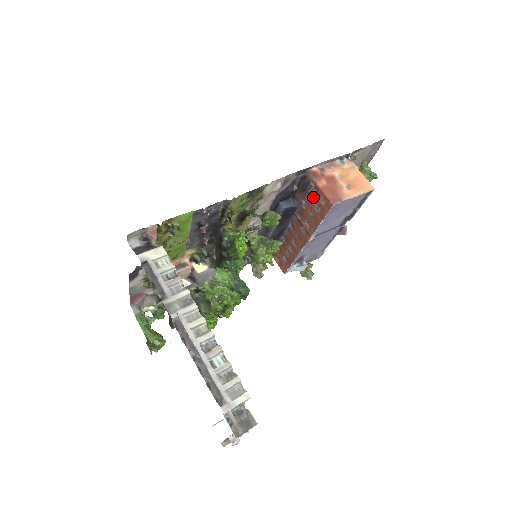
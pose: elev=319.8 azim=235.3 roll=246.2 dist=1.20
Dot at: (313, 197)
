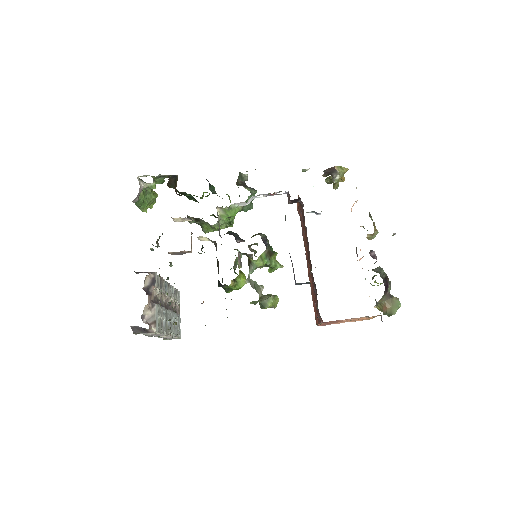
Dot at: occluded
